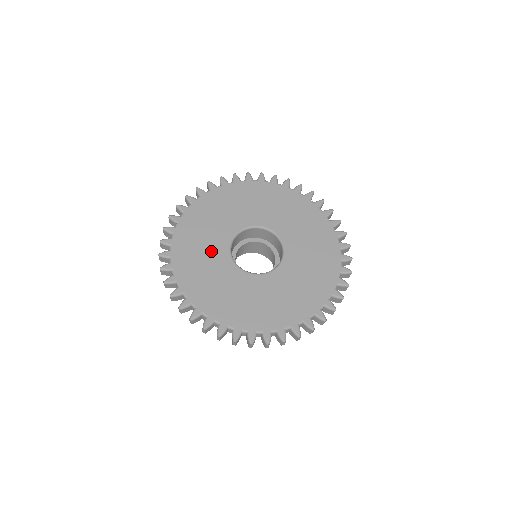
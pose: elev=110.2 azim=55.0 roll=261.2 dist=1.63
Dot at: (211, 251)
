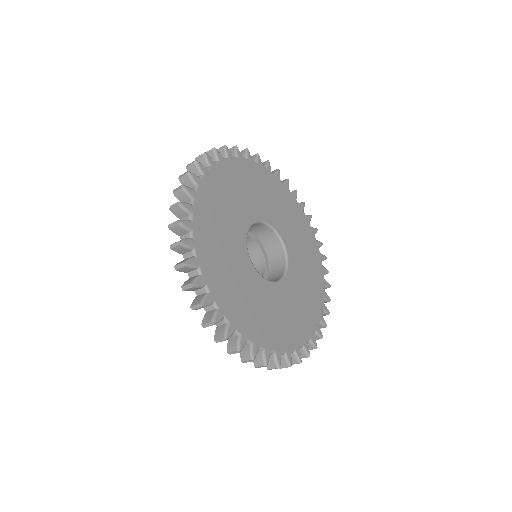
Dot at: (249, 201)
